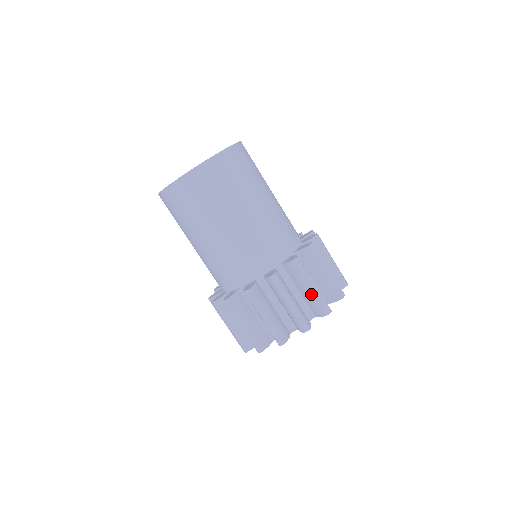
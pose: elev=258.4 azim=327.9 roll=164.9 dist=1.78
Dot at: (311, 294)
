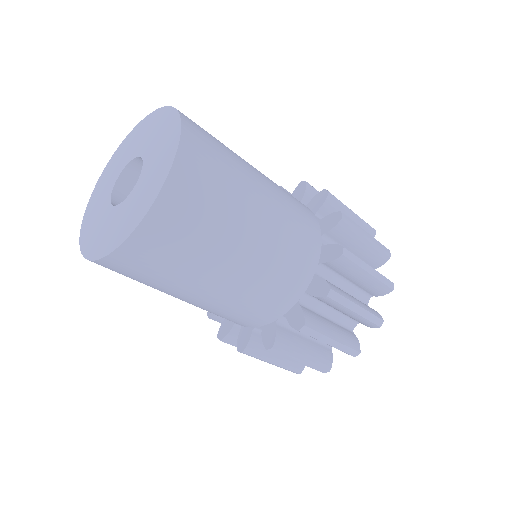
Dot at: (369, 280)
